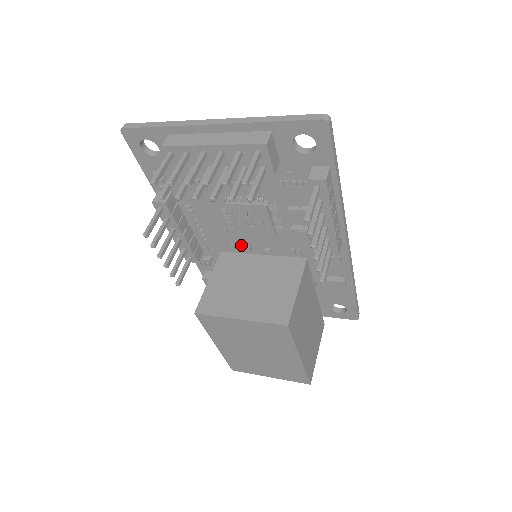
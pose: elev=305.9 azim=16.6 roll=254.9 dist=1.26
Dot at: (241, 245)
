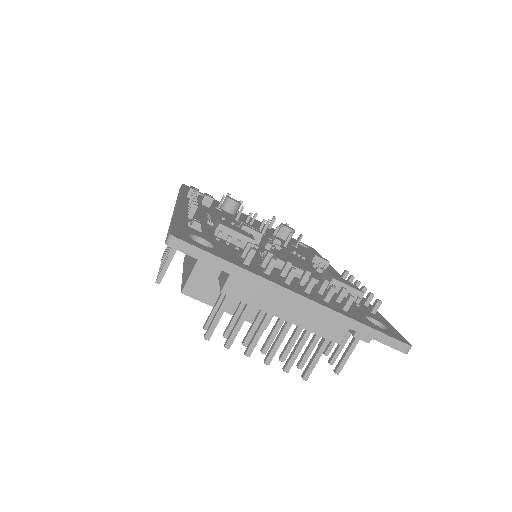
Dot at: occluded
